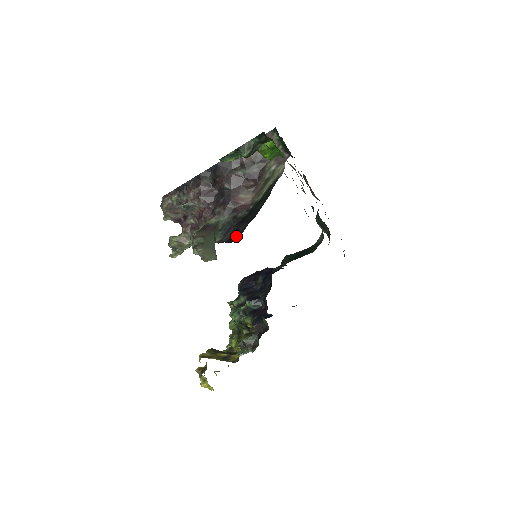
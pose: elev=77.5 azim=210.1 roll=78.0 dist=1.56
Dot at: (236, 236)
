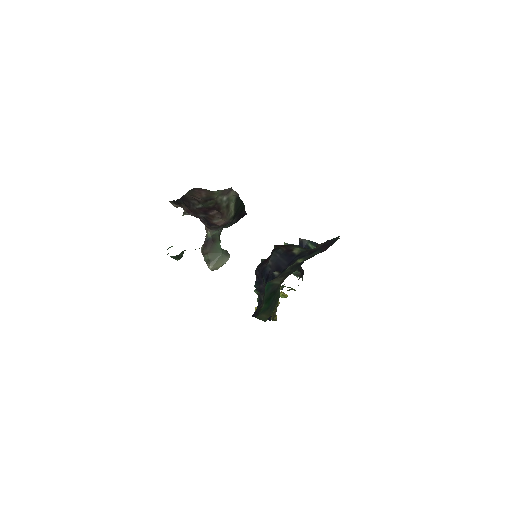
Dot at: (242, 216)
